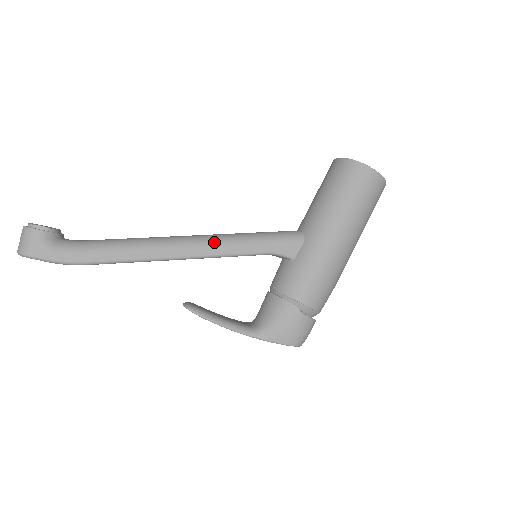
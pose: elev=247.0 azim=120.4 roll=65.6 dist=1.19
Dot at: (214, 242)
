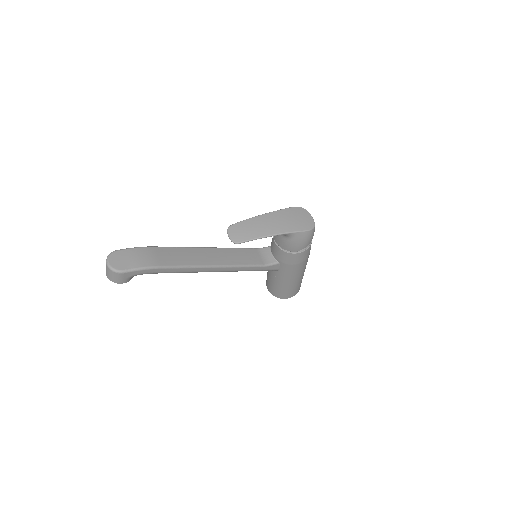
Dot at: occluded
